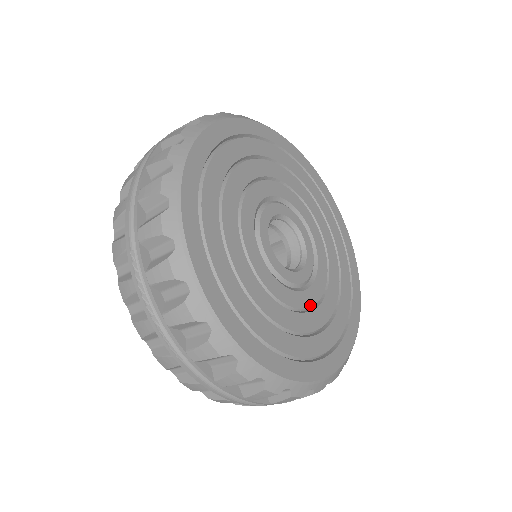
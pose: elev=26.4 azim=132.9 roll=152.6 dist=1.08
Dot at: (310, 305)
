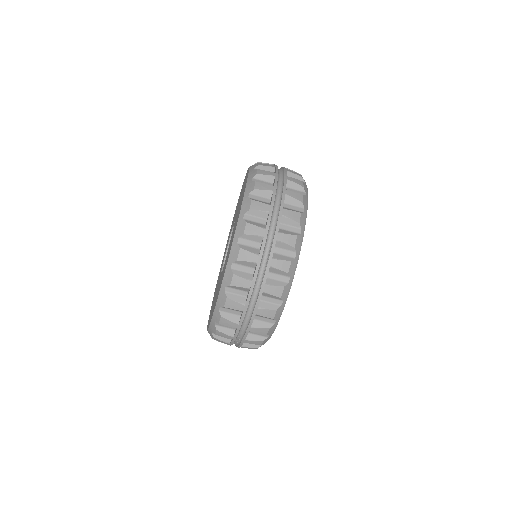
Dot at: occluded
